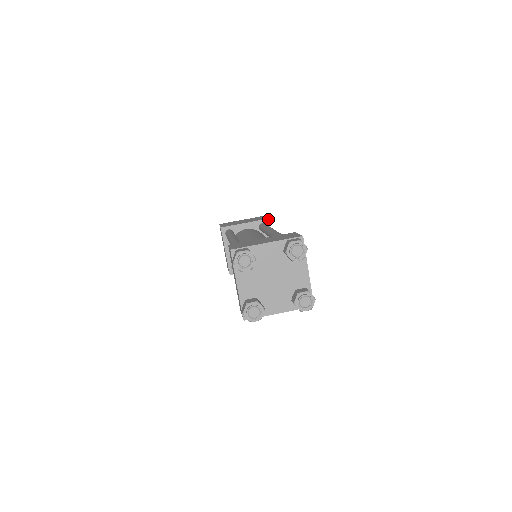
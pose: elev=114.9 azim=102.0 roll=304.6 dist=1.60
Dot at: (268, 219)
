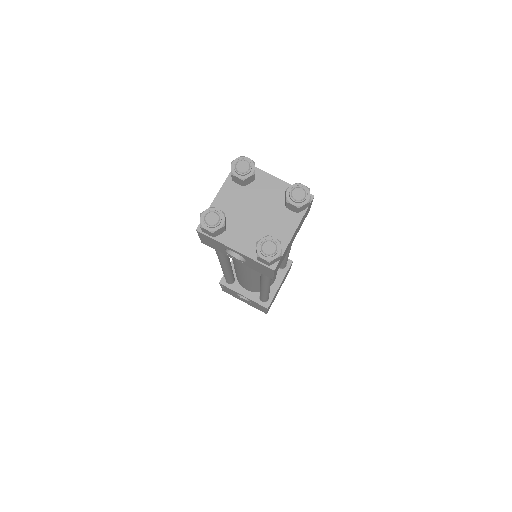
Dot at: (292, 261)
